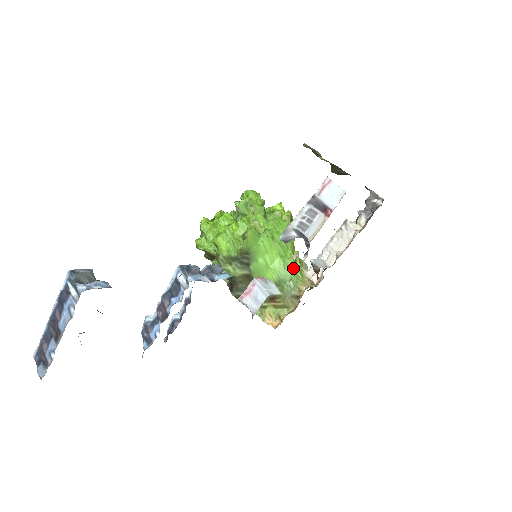
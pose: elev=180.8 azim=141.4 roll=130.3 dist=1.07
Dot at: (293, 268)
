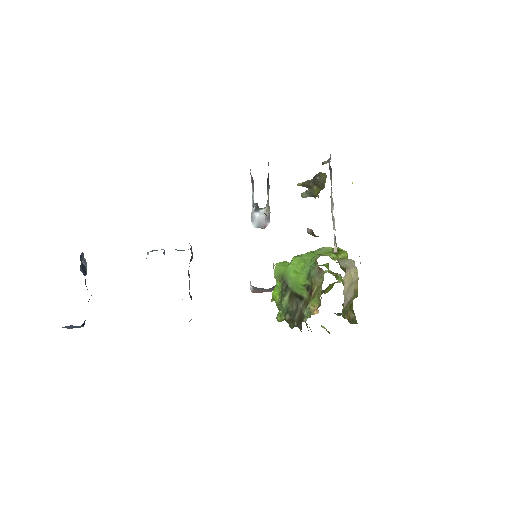
Dot at: occluded
